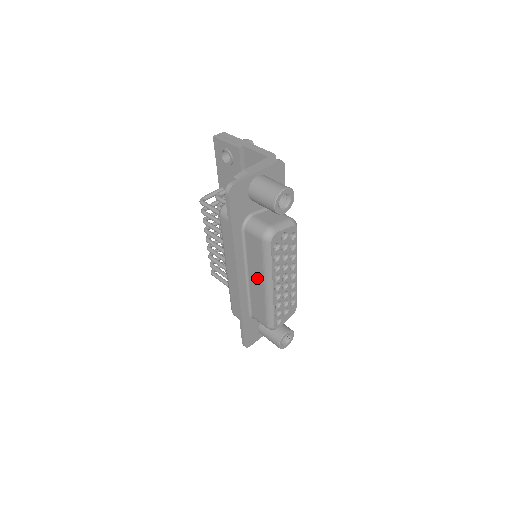
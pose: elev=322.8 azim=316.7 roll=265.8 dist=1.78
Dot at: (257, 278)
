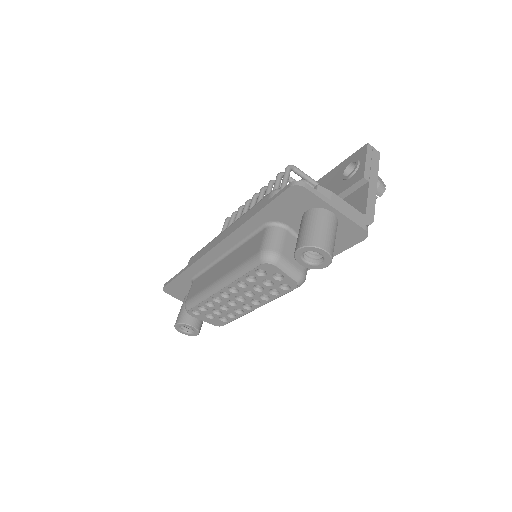
Dot at: (225, 267)
